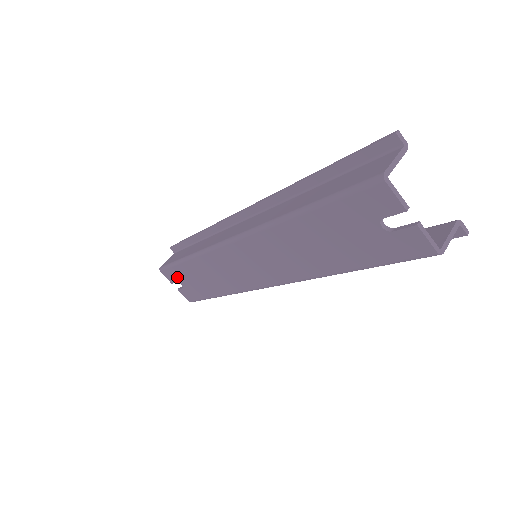
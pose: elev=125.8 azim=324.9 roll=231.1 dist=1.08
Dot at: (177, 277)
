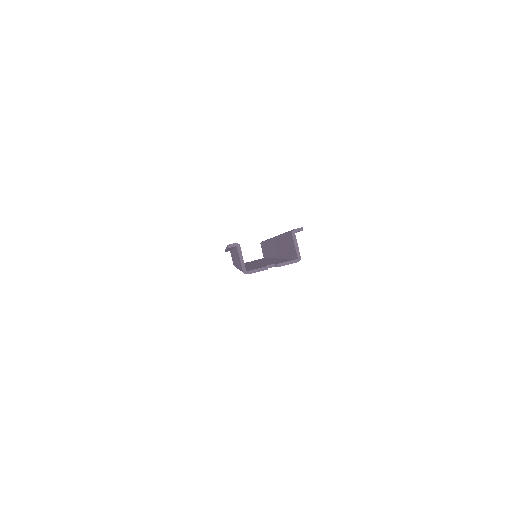
Dot at: occluded
